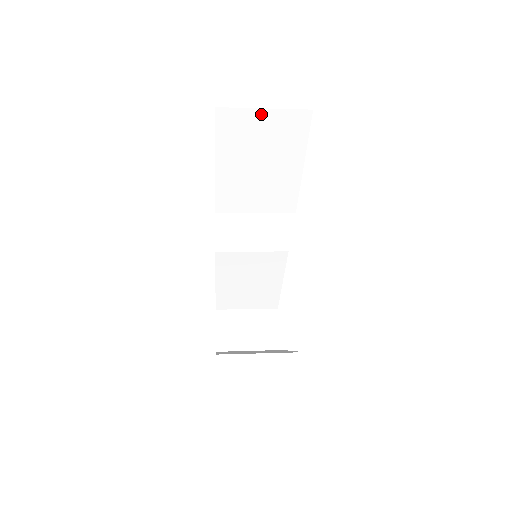
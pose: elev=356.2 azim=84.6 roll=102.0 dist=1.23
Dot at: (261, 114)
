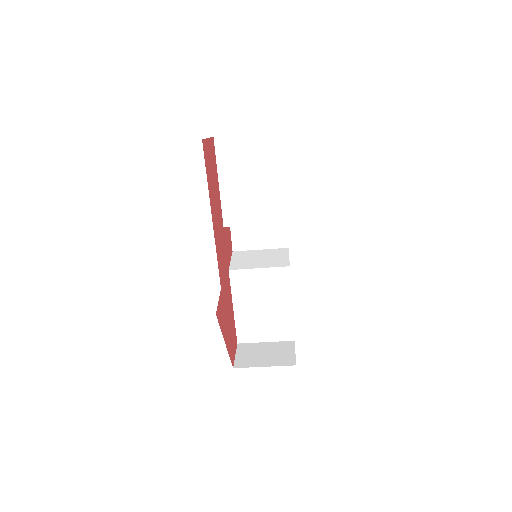
Dot at: (245, 138)
